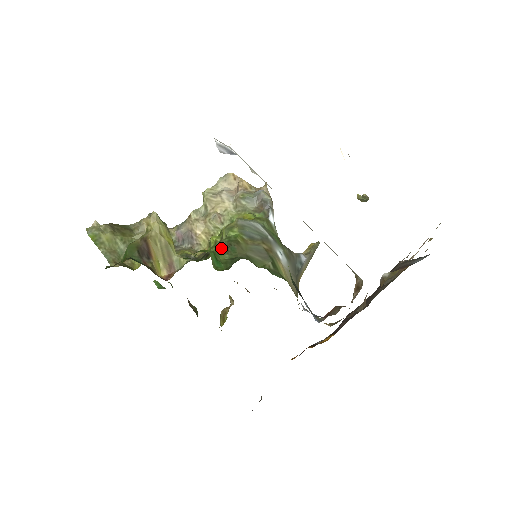
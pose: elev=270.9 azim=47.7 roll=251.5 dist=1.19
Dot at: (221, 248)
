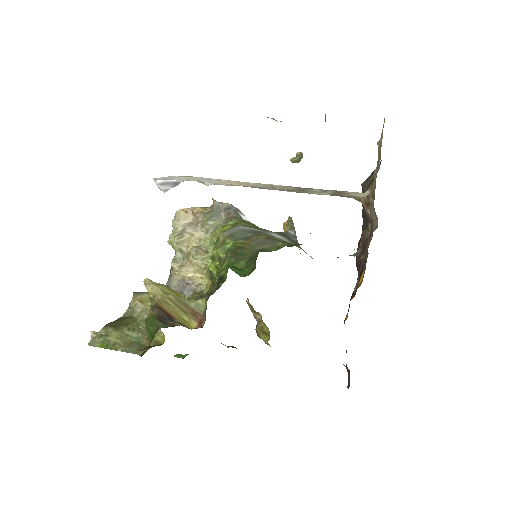
Dot at: (230, 262)
